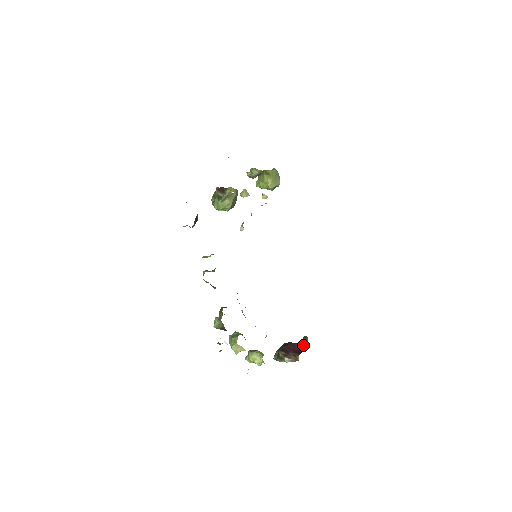
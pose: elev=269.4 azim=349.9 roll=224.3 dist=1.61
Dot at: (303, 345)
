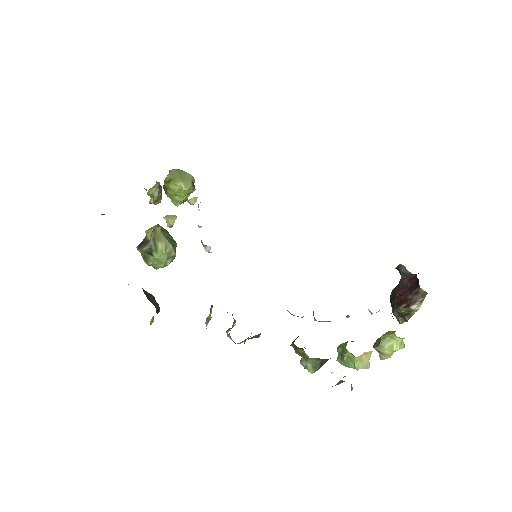
Dot at: (407, 275)
